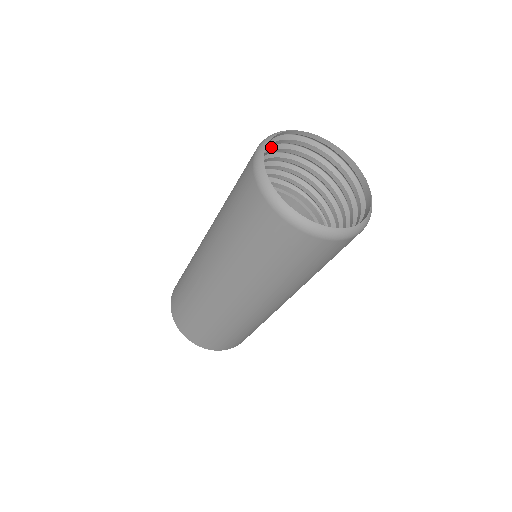
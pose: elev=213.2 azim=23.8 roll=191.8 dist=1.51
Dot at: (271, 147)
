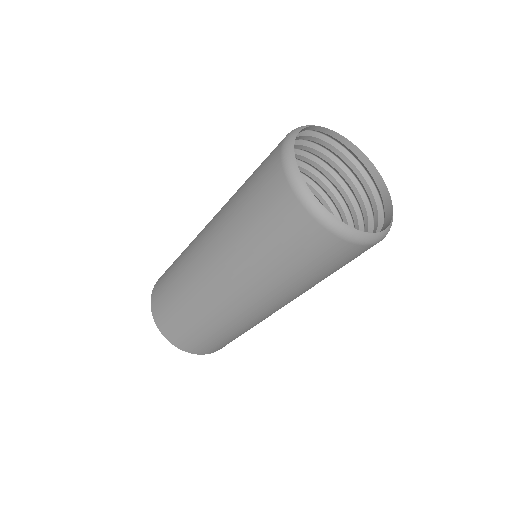
Dot at: occluded
